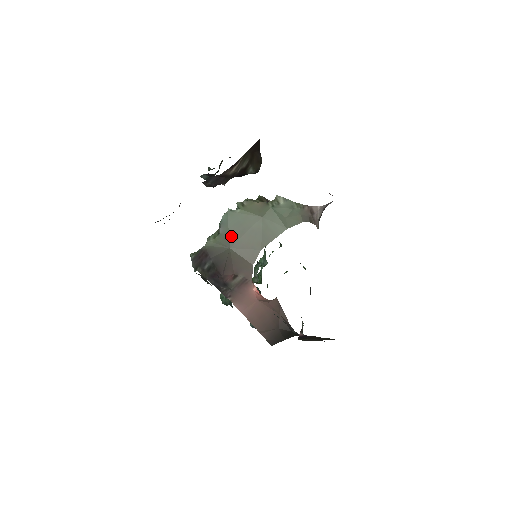
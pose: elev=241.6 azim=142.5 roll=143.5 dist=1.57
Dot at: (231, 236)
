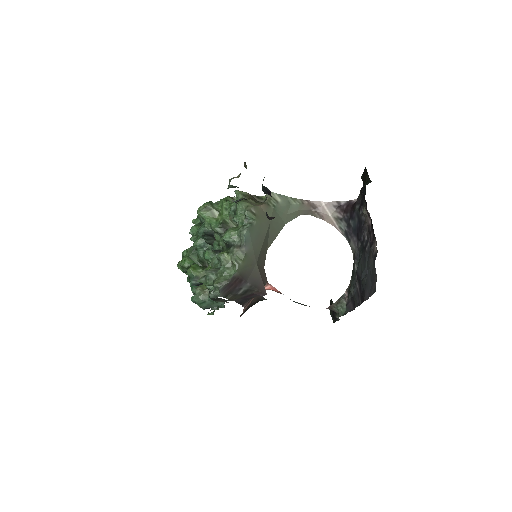
Dot at: (255, 251)
